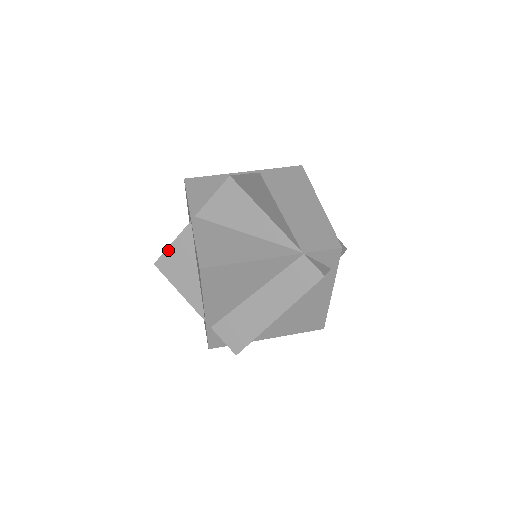
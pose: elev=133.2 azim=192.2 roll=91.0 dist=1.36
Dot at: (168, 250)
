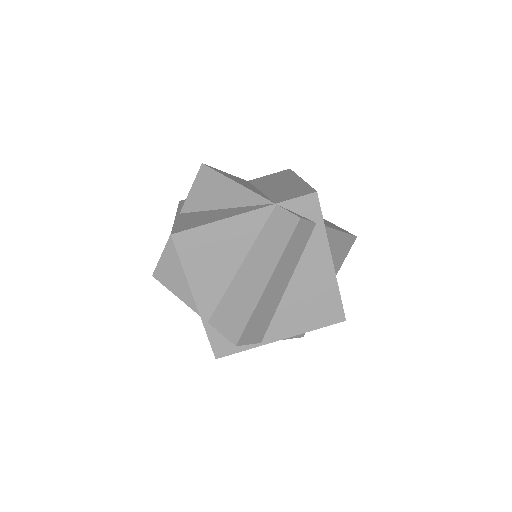
Dot at: (162, 256)
